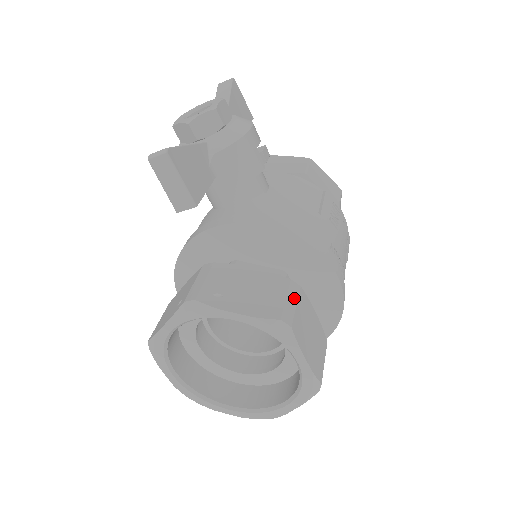
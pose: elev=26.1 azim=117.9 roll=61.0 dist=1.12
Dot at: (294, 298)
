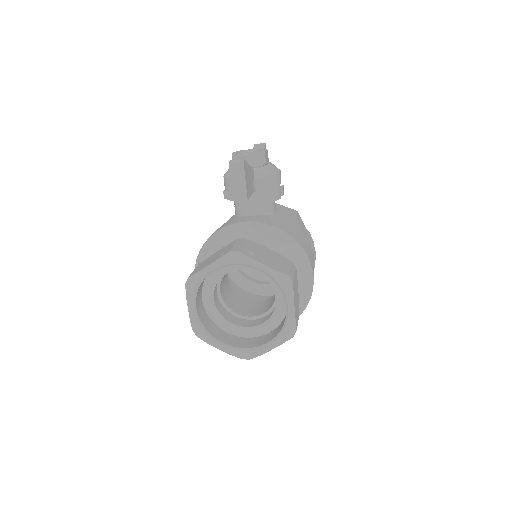
Dot at: (294, 270)
